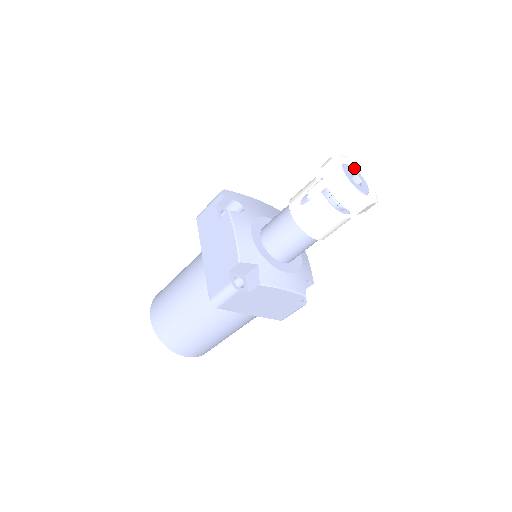
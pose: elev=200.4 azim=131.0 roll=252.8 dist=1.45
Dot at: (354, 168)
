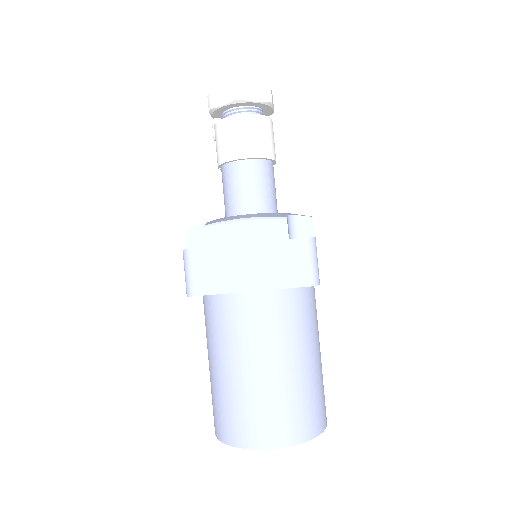
Dot at: occluded
